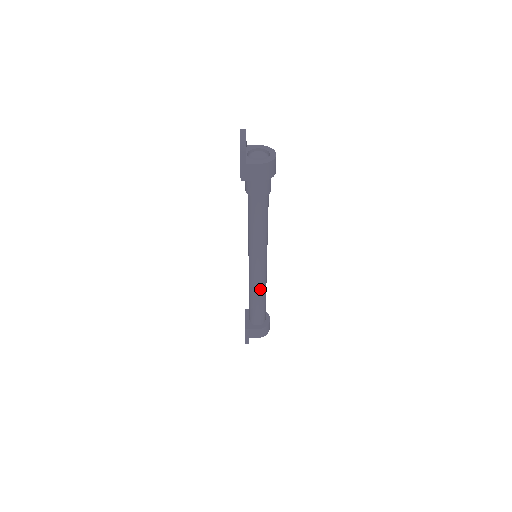
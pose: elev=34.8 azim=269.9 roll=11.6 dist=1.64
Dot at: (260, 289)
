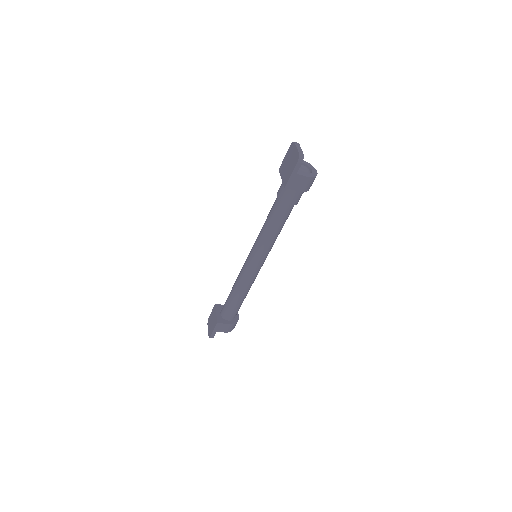
Dot at: (248, 287)
